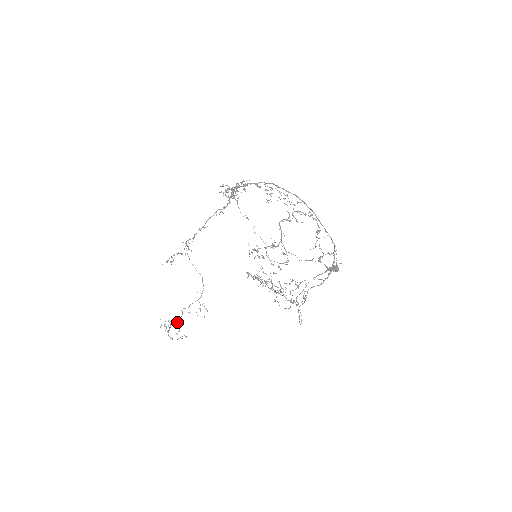
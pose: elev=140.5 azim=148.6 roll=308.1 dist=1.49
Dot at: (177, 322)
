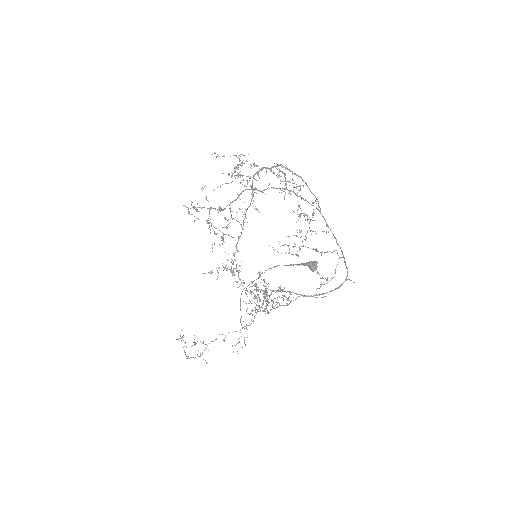
Dot at: occluded
